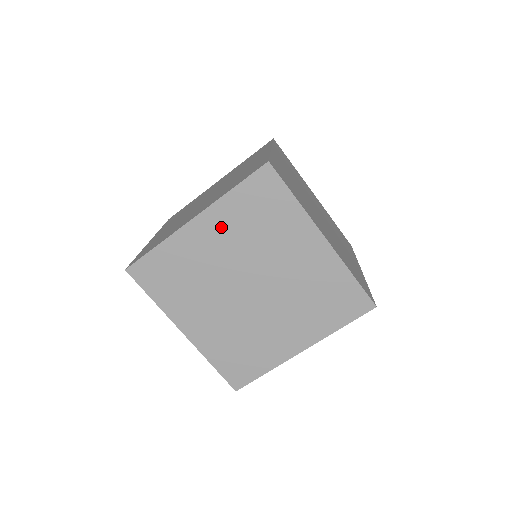
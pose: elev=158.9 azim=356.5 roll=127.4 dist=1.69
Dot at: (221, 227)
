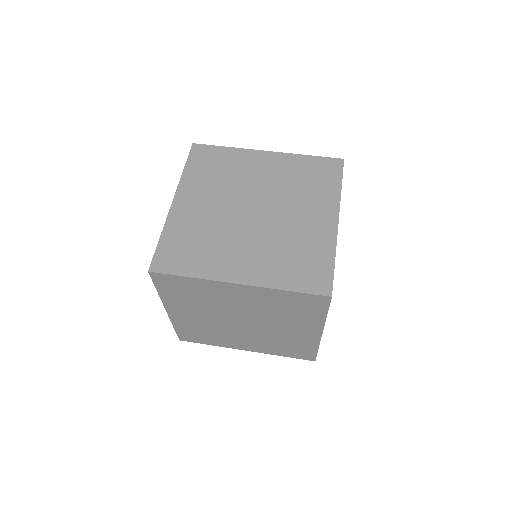
Dot at: (183, 307)
